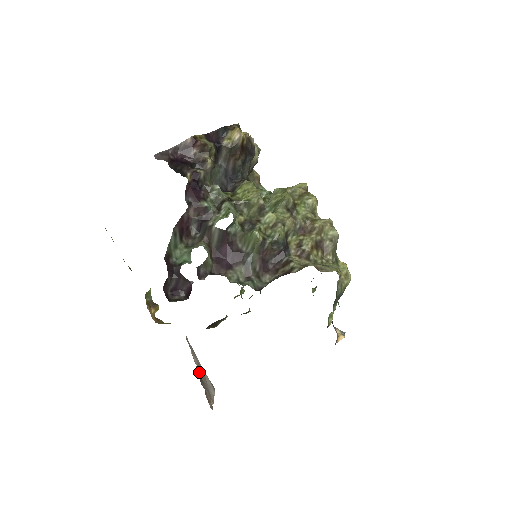
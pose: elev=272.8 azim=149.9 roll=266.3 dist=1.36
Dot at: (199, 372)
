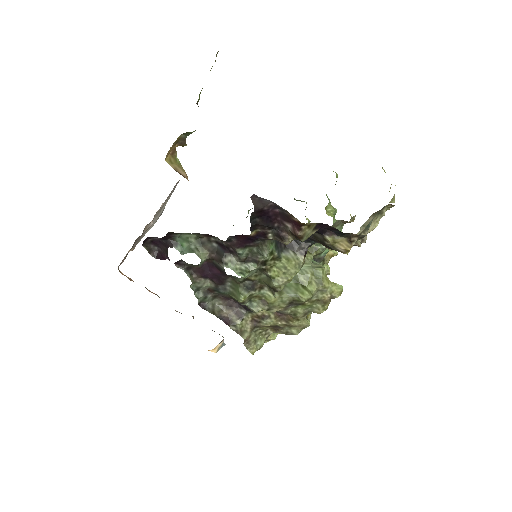
Dot at: (149, 224)
